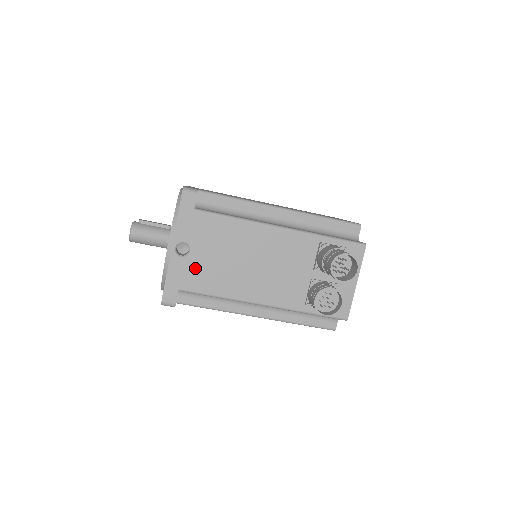
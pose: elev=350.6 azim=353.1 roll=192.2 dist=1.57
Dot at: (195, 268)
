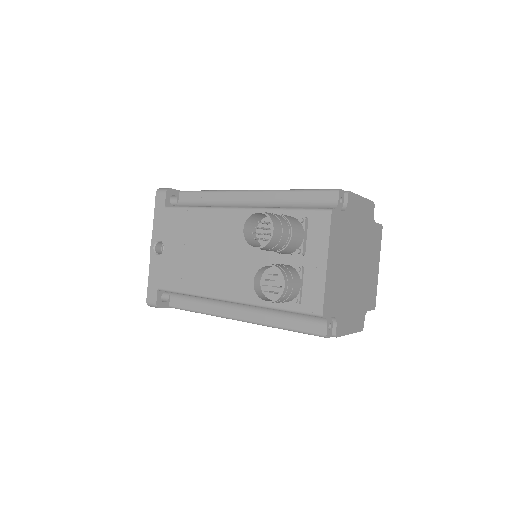
Dot at: (168, 265)
